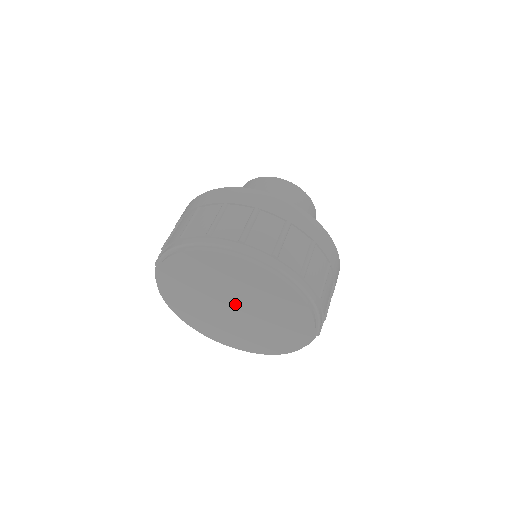
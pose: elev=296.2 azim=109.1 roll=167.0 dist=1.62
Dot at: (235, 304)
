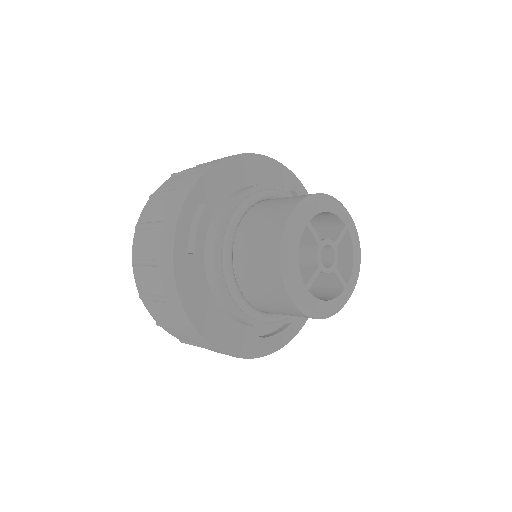
Dot at: occluded
